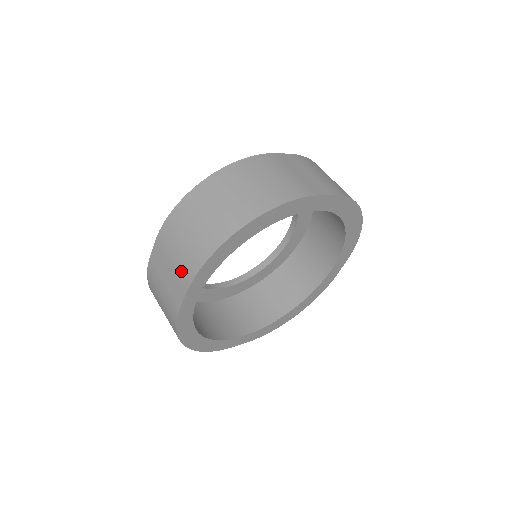
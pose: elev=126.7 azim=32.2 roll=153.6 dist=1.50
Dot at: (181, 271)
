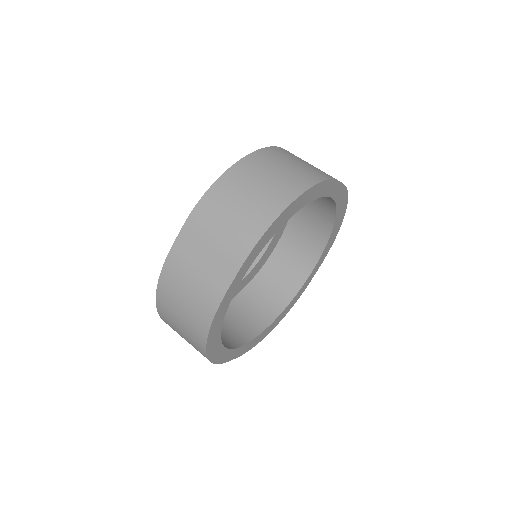
Dot at: (230, 248)
